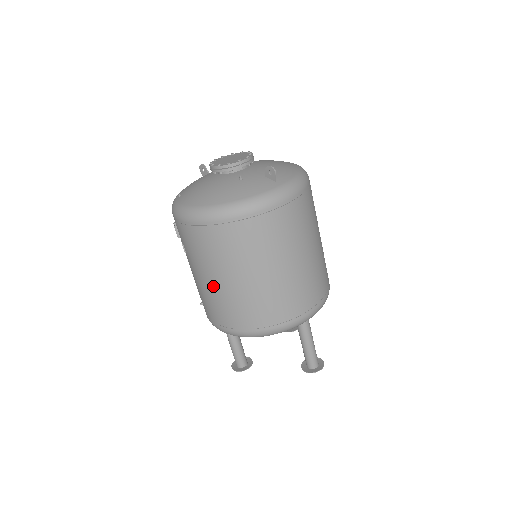
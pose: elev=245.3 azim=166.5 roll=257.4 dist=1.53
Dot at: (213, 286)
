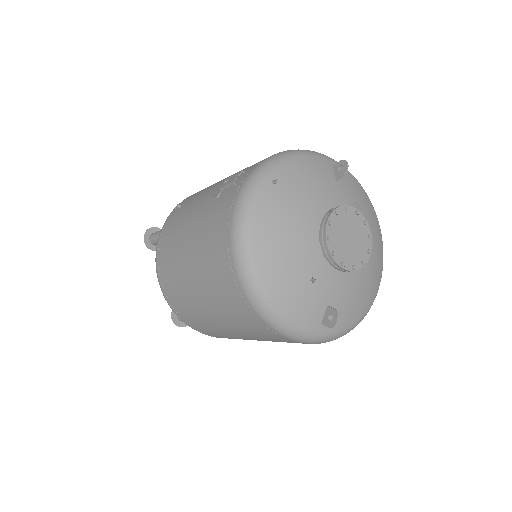
Dot at: (184, 254)
